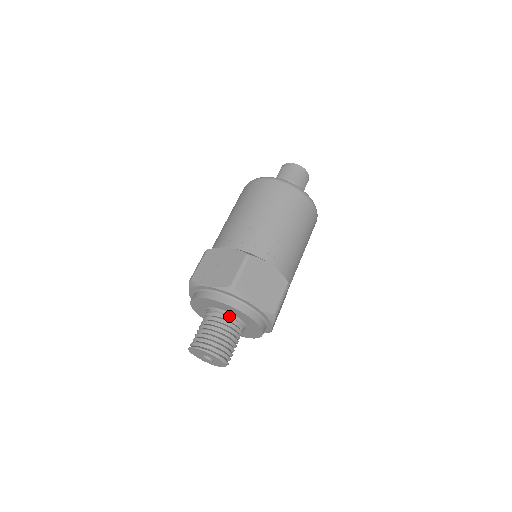
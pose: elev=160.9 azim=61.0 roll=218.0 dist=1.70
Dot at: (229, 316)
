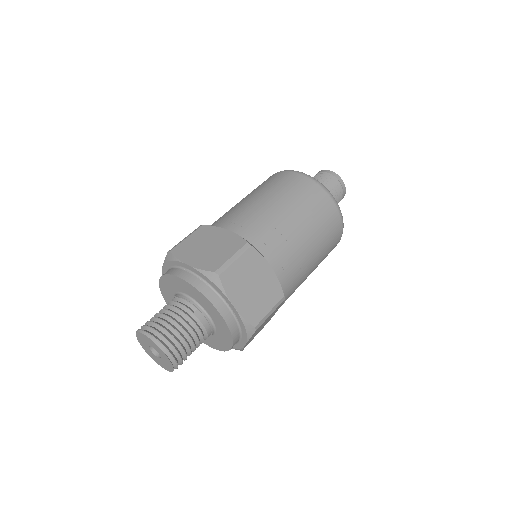
Dot at: (179, 296)
